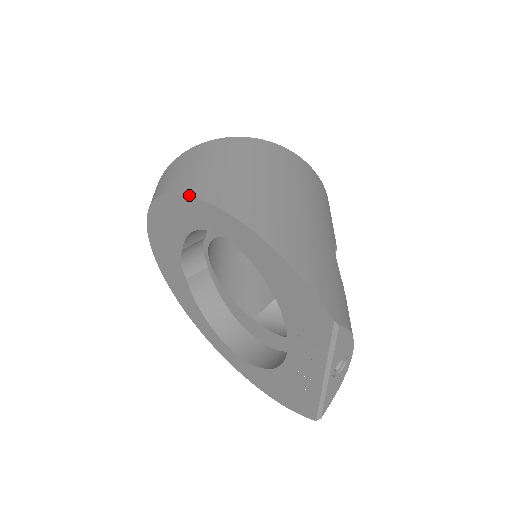
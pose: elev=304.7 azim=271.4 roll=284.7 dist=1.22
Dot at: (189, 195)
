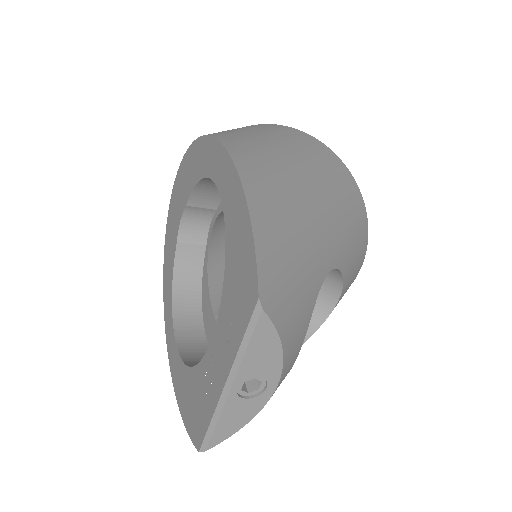
Dot at: (211, 135)
